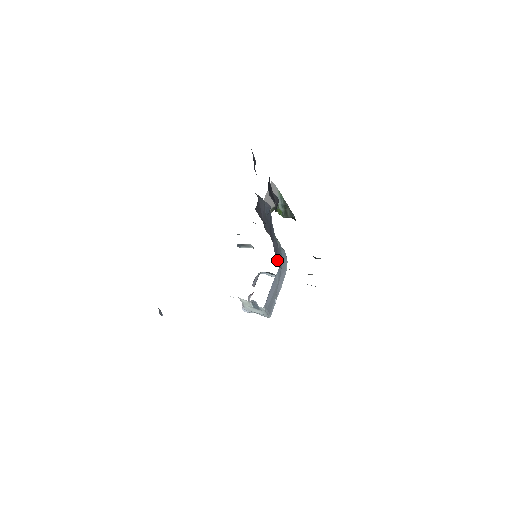
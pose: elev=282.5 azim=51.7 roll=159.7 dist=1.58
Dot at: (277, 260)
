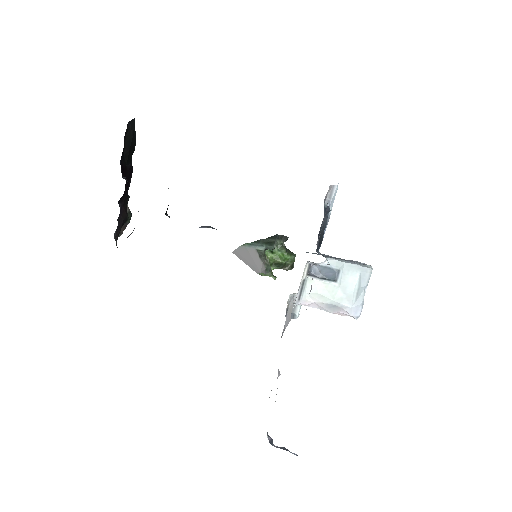
Dot at: occluded
